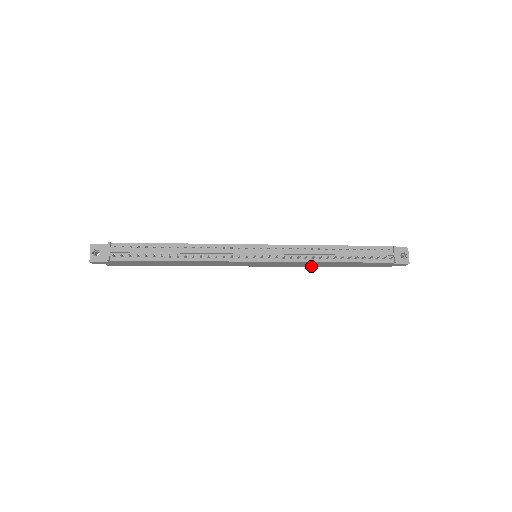
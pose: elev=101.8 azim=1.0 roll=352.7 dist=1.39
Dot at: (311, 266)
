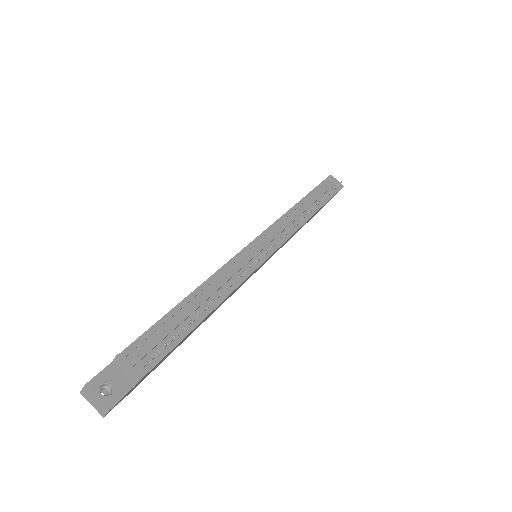
Dot at: occluded
